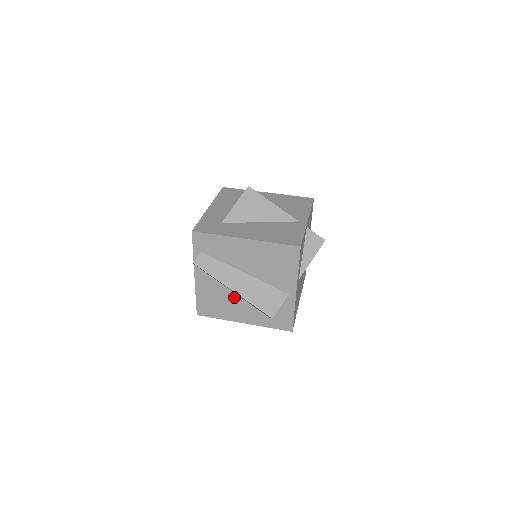
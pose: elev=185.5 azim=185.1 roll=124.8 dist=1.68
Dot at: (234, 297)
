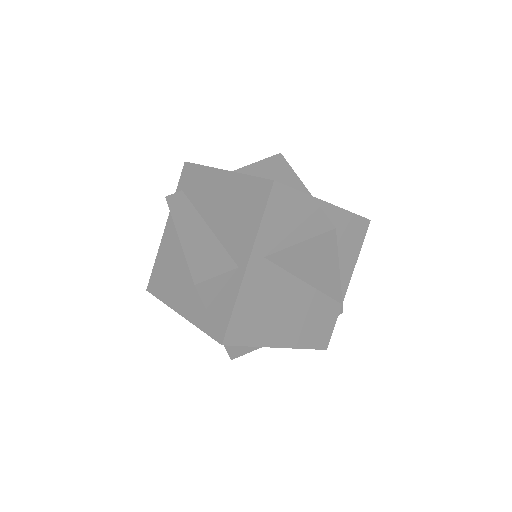
Dot at: (186, 265)
